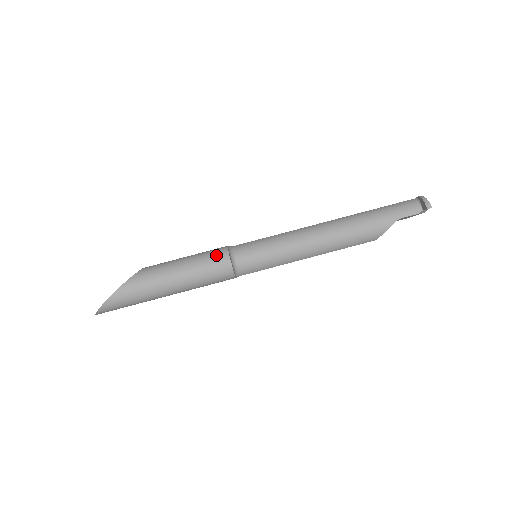
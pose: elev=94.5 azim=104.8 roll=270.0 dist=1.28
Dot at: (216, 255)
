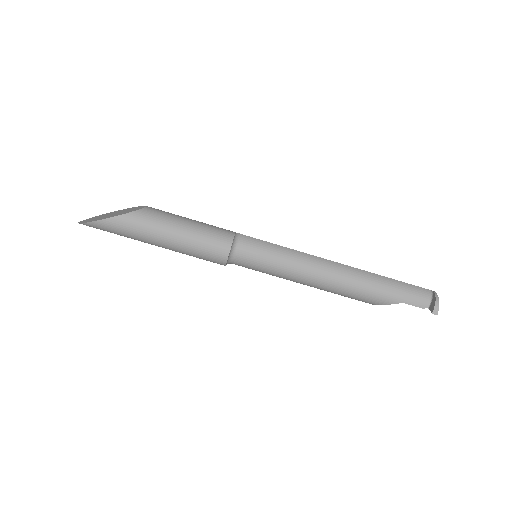
Dot at: (219, 241)
